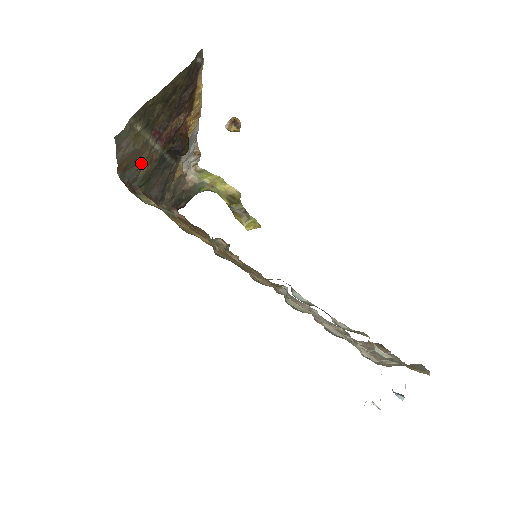
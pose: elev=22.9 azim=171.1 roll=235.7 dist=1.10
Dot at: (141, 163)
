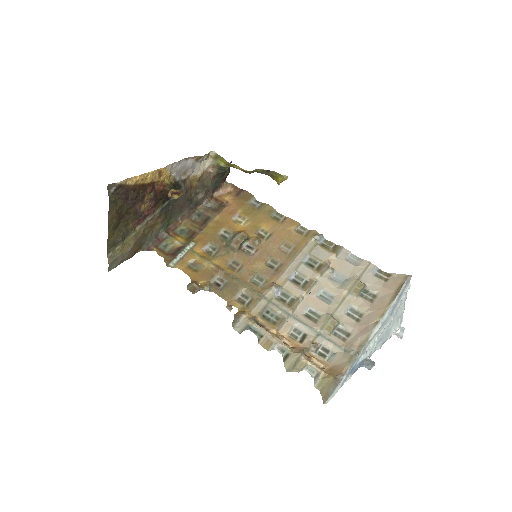
Dot at: (150, 230)
